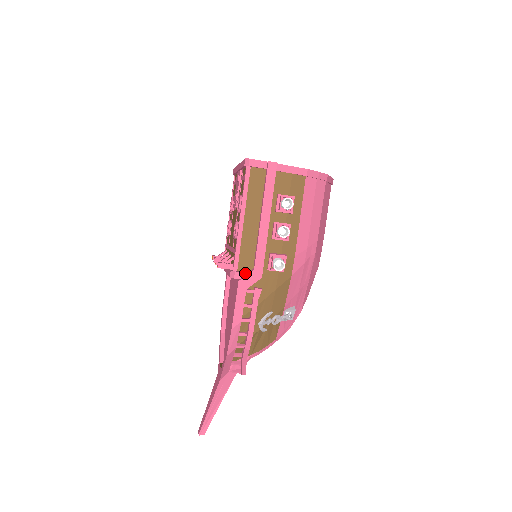
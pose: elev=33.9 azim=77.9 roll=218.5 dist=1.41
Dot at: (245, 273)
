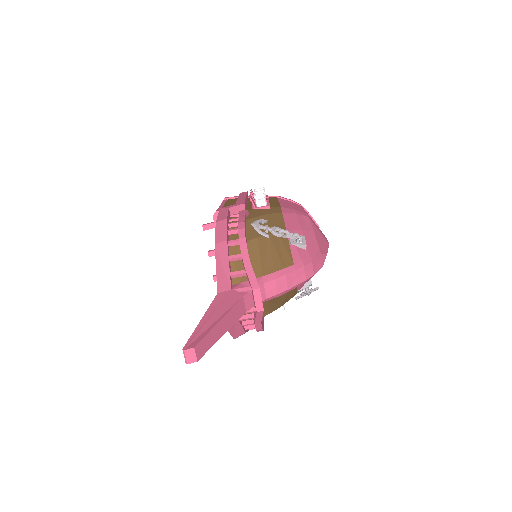
Dot at: occluded
